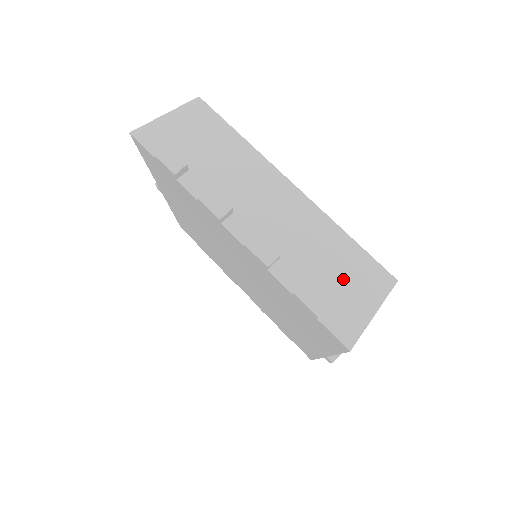
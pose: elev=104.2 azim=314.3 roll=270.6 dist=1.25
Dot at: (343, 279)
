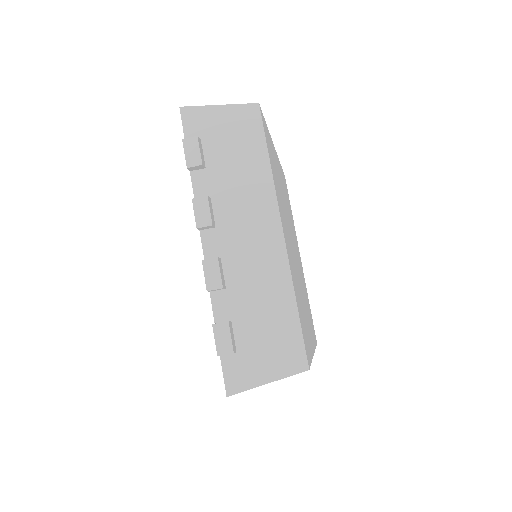
Dot at: (264, 338)
